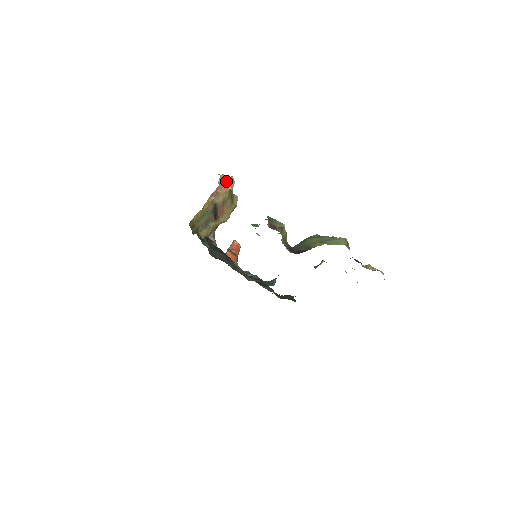
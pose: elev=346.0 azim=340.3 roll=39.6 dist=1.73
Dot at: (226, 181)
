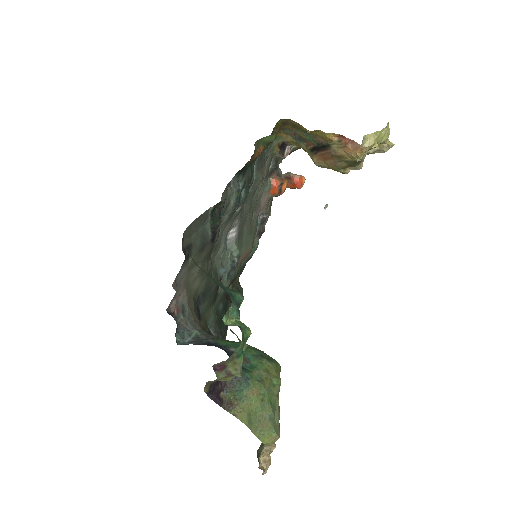
Dot at: (376, 145)
